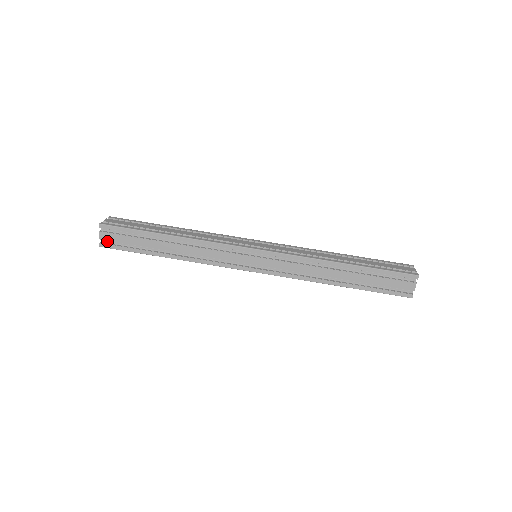
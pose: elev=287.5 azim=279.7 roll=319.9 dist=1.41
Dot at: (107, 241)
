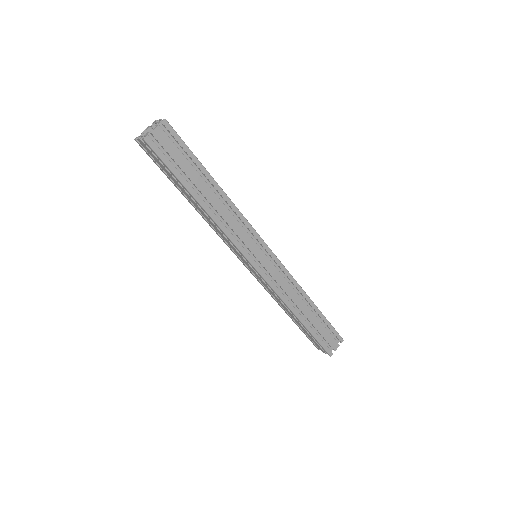
Dot at: occluded
